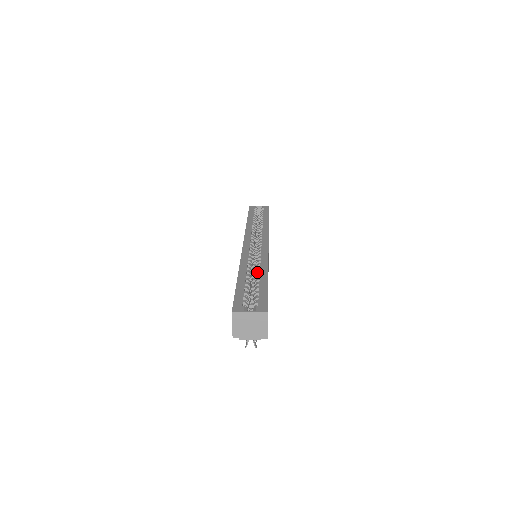
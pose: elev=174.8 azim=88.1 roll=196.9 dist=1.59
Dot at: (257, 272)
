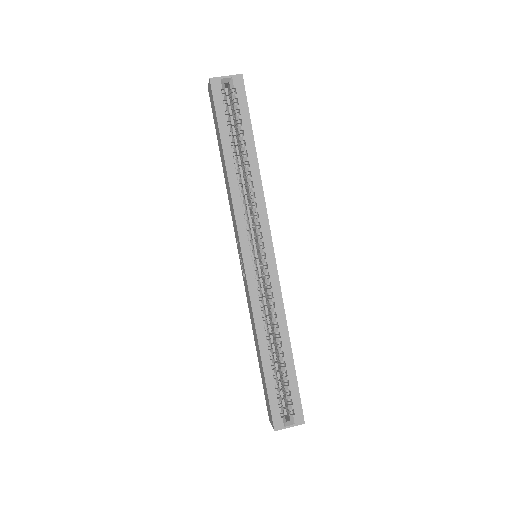
Dot at: (278, 341)
